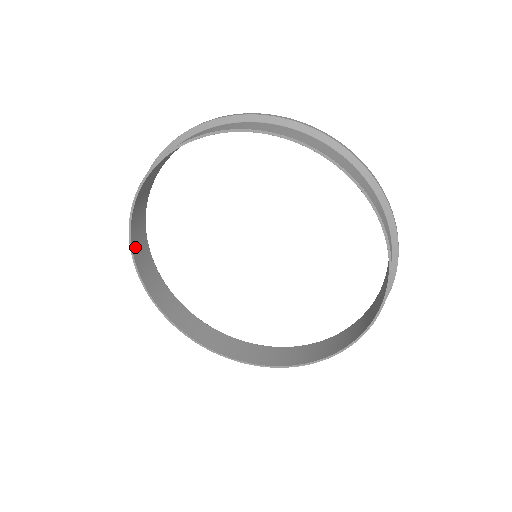
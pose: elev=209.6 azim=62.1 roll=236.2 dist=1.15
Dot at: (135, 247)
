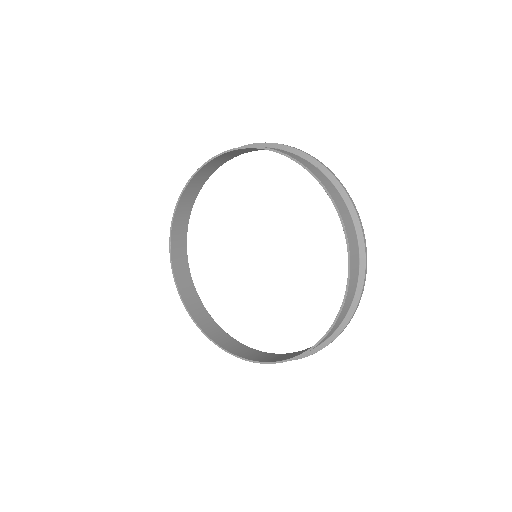
Dot at: (183, 293)
